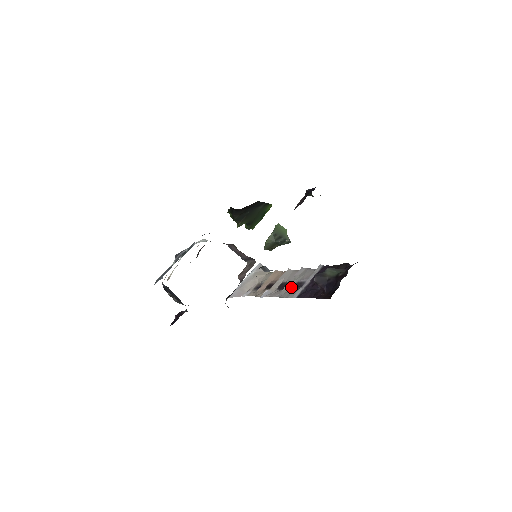
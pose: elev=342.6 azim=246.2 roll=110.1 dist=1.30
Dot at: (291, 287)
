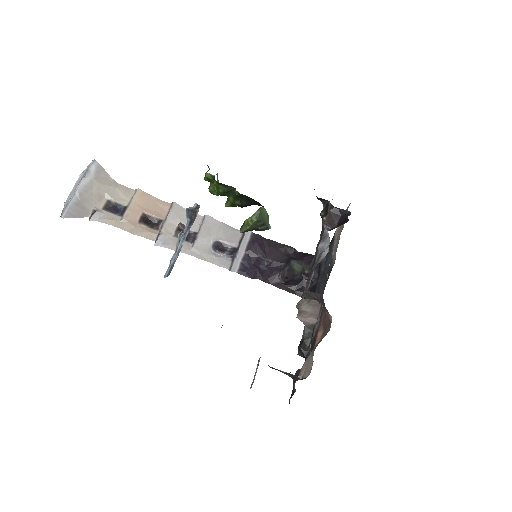
Dot at: (209, 246)
